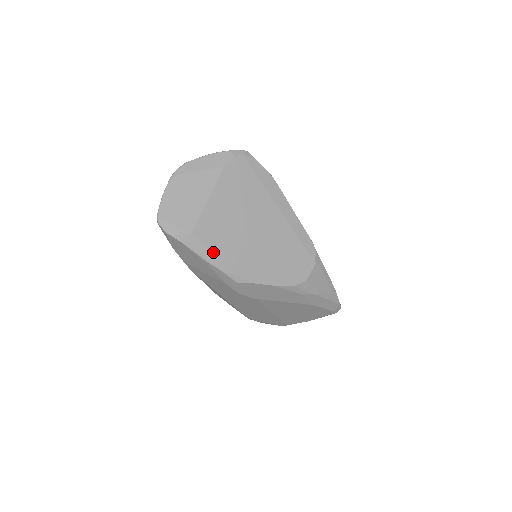
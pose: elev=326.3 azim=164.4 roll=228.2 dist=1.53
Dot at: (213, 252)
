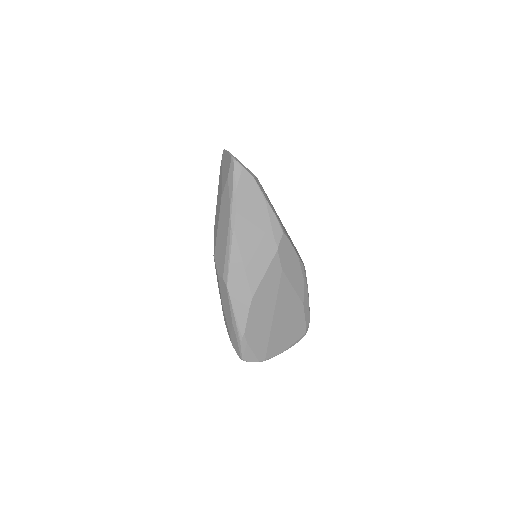
Dot at: occluded
